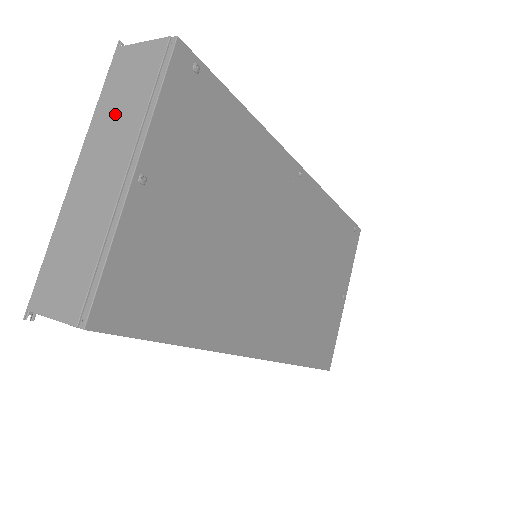
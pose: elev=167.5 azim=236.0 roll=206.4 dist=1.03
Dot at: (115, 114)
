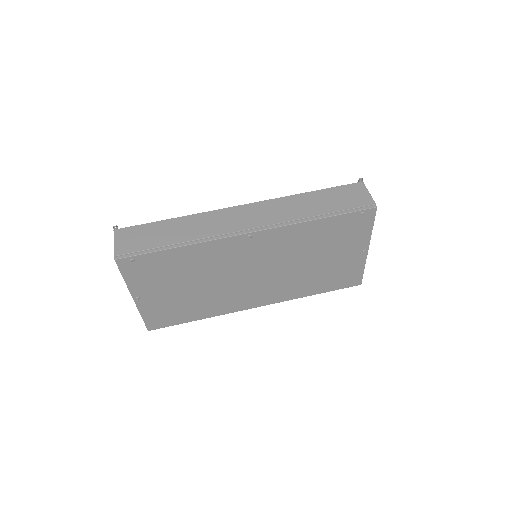
Dot at: occluded
